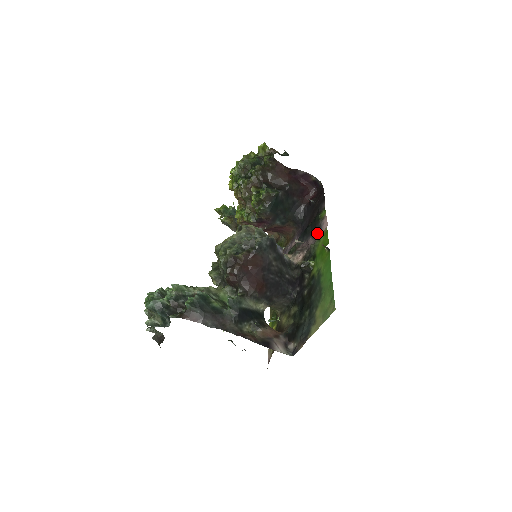
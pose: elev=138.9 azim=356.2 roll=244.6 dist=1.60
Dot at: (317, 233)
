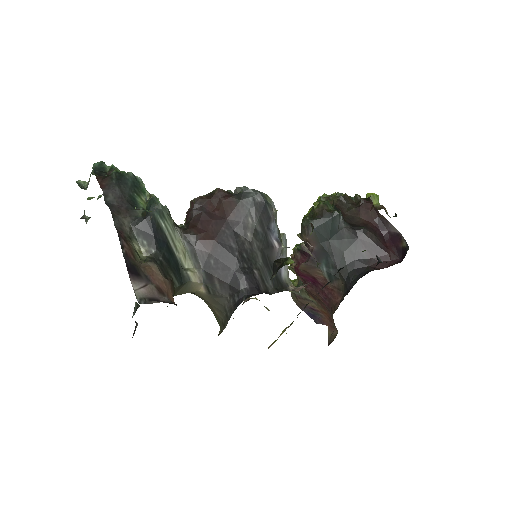
Dot at: occluded
